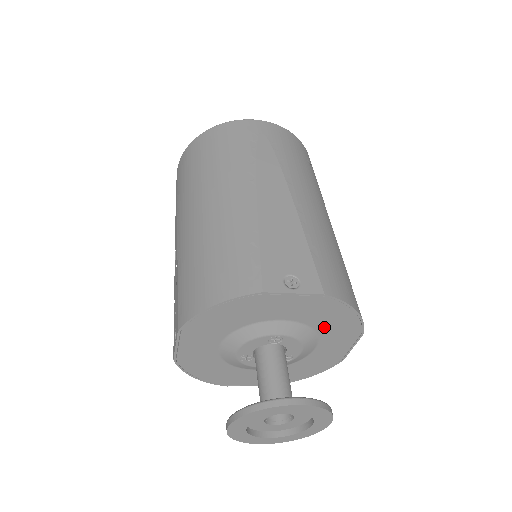
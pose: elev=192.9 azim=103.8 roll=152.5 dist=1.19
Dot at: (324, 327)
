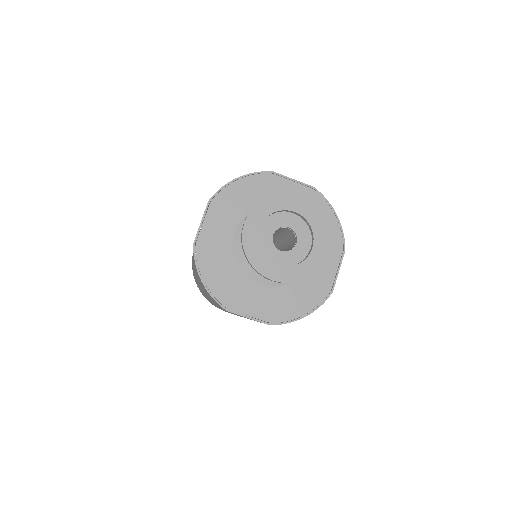
Dot at: occluded
